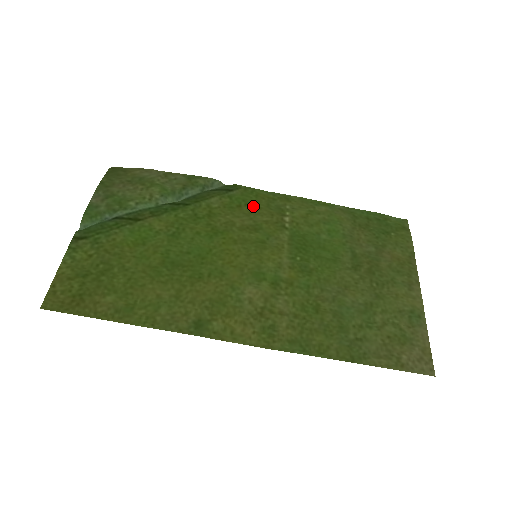
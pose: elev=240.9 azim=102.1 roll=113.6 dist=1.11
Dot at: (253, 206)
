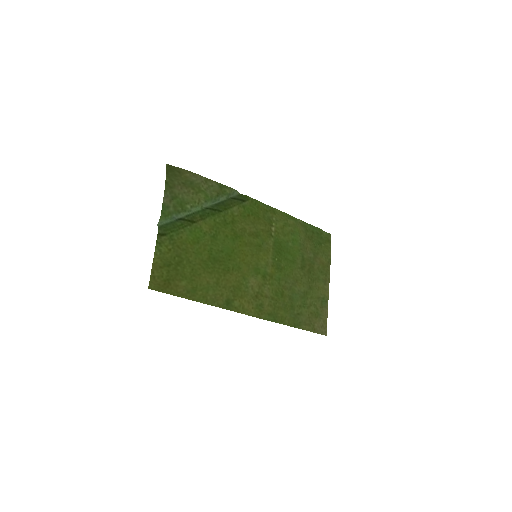
Dot at: (256, 216)
